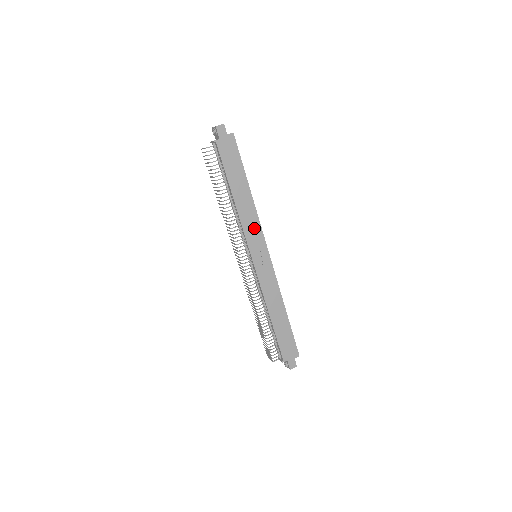
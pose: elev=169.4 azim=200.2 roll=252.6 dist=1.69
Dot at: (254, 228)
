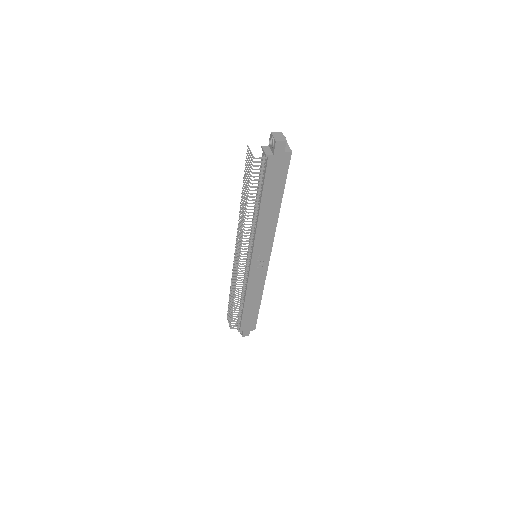
Dot at: (266, 238)
